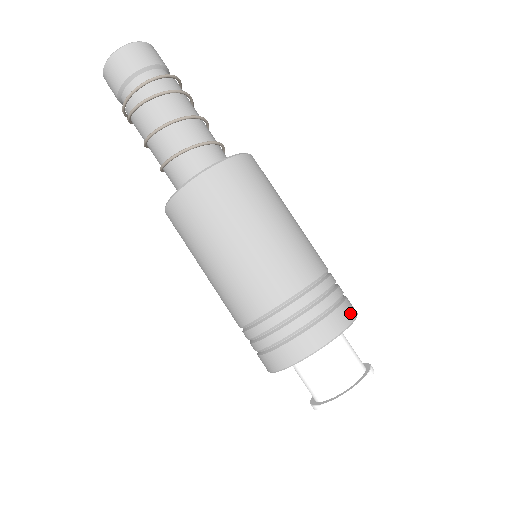
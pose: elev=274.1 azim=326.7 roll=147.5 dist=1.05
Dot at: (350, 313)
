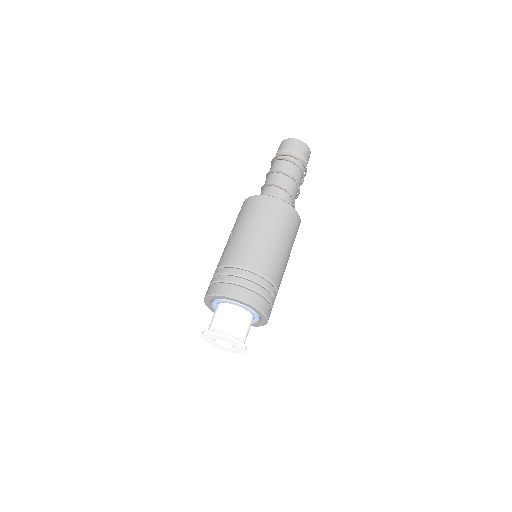
Dot at: occluded
